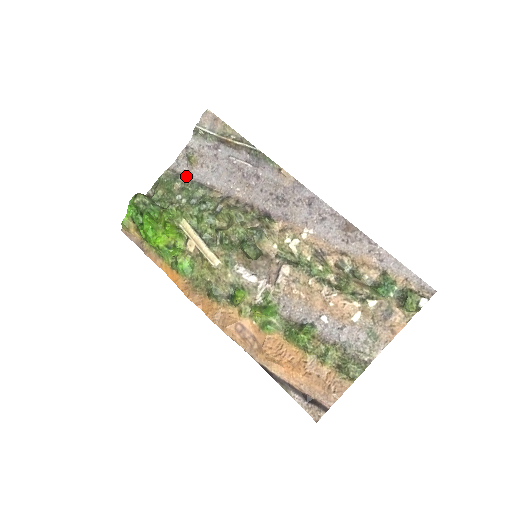
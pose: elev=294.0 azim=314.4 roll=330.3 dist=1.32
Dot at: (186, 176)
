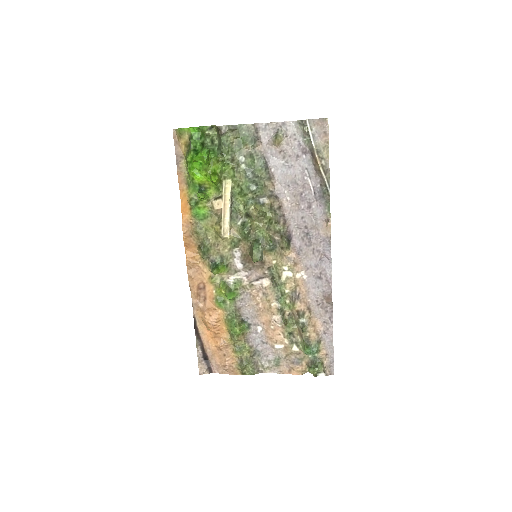
Dot at: (262, 146)
